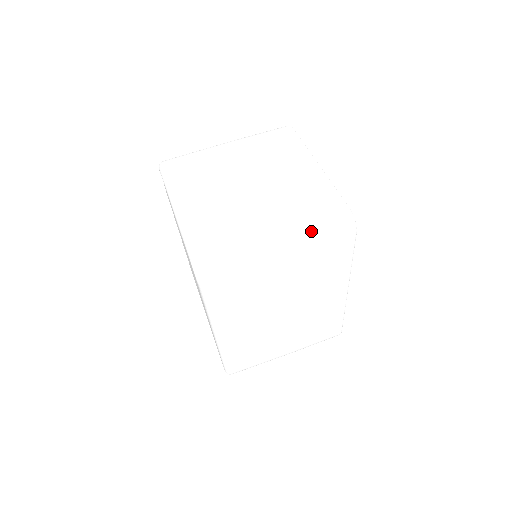
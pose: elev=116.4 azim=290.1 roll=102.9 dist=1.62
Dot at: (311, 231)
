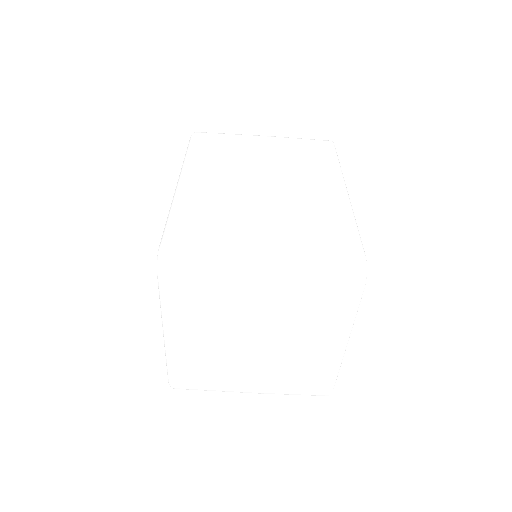
Dot at: (285, 394)
